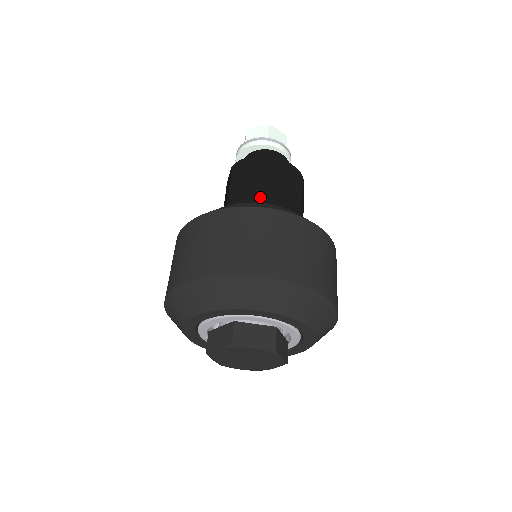
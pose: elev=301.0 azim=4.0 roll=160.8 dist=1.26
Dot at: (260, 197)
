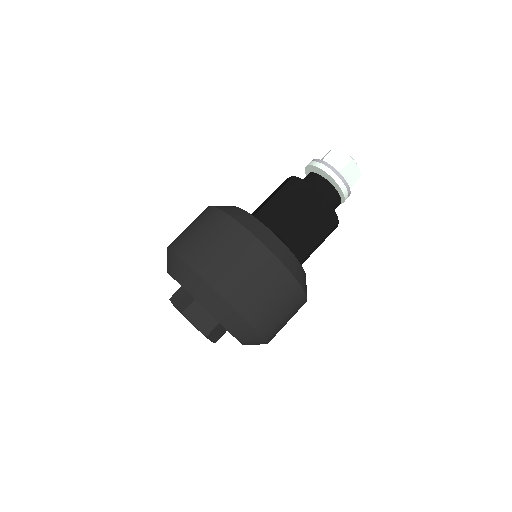
Dot at: (284, 225)
